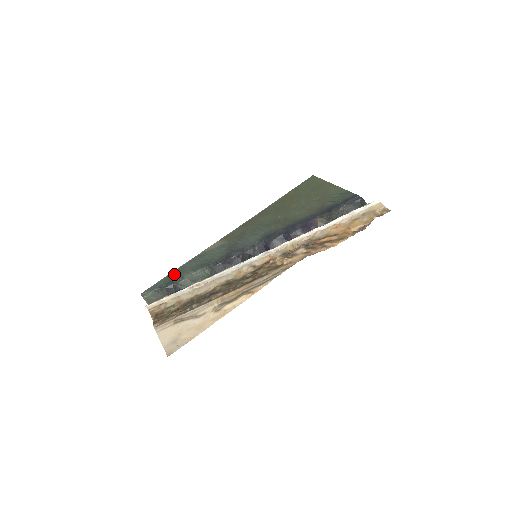
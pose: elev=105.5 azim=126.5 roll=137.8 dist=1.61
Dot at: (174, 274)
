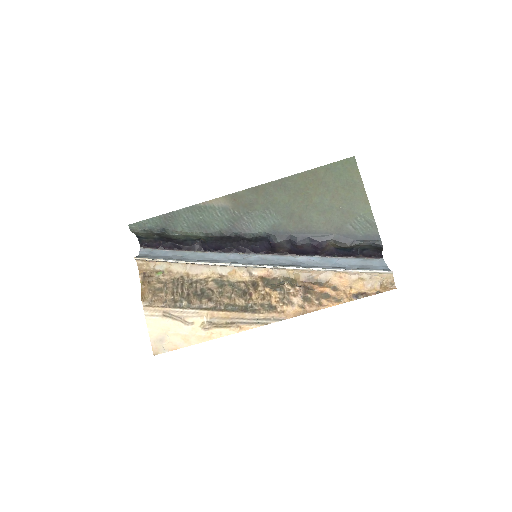
Dot at: (168, 219)
